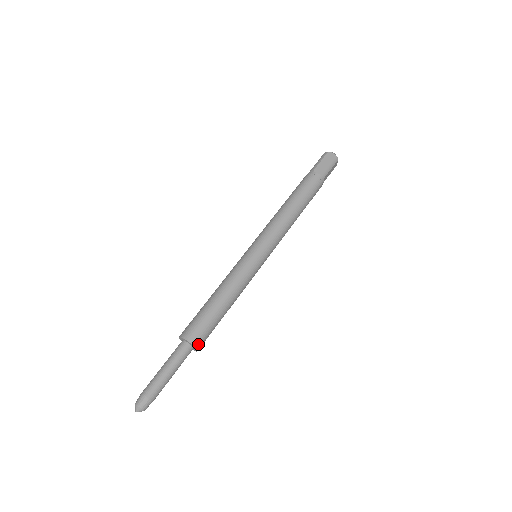
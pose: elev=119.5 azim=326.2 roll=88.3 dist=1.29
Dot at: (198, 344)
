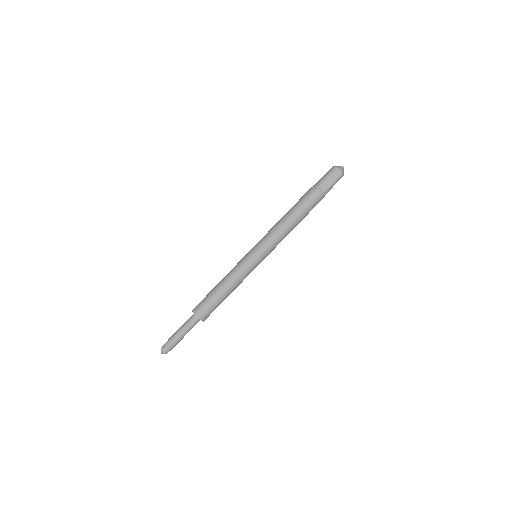
Dot at: (205, 319)
